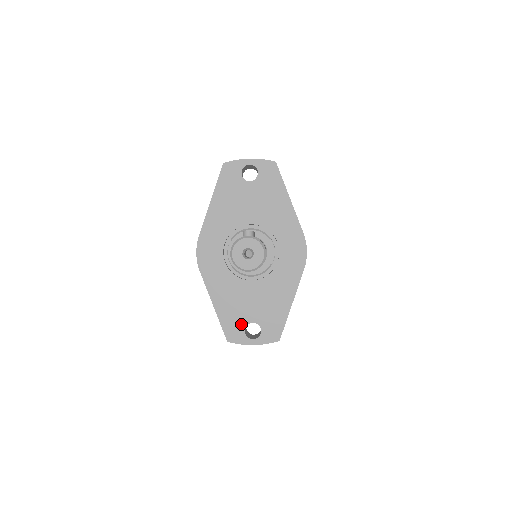
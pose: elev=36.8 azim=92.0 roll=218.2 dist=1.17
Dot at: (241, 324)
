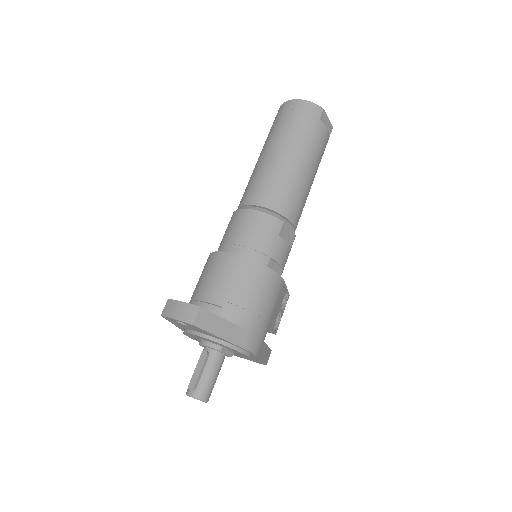
Dot at: occluded
